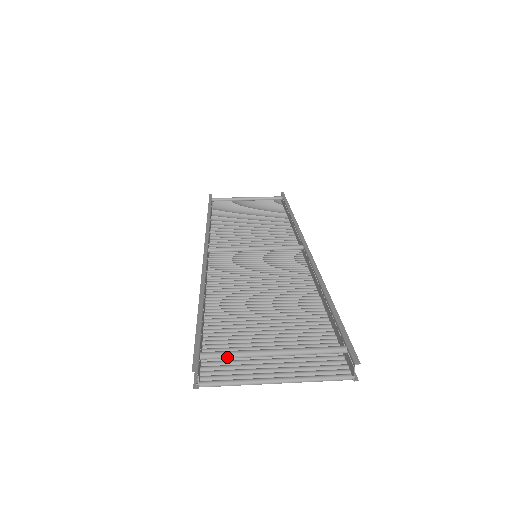
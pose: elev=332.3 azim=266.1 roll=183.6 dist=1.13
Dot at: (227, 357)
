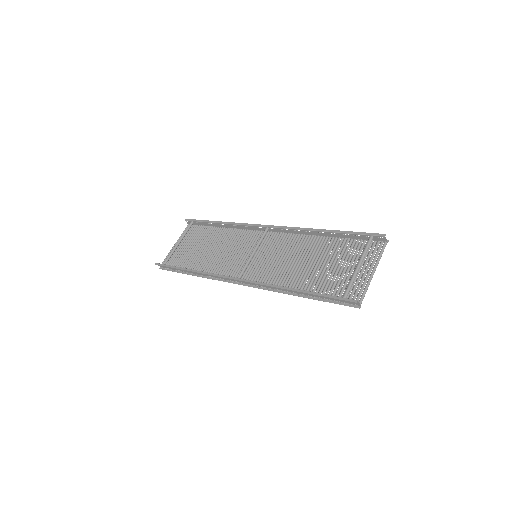
Dot at: occluded
